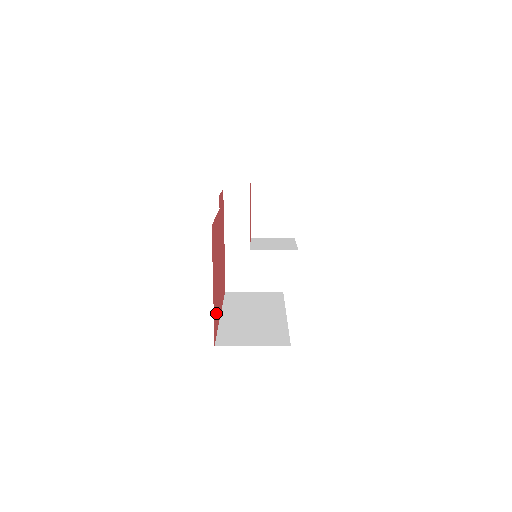
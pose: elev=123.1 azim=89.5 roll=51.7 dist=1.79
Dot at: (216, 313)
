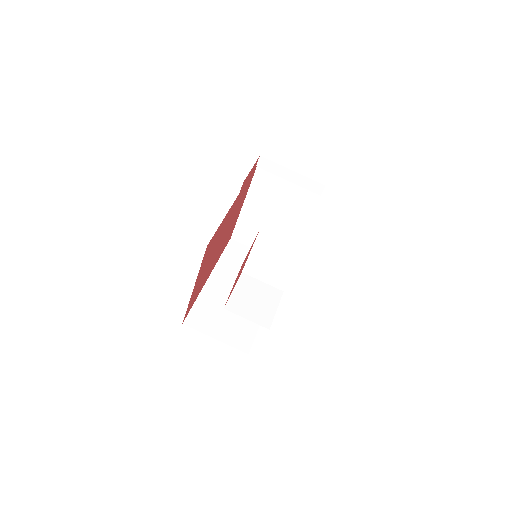
Dot at: (196, 293)
